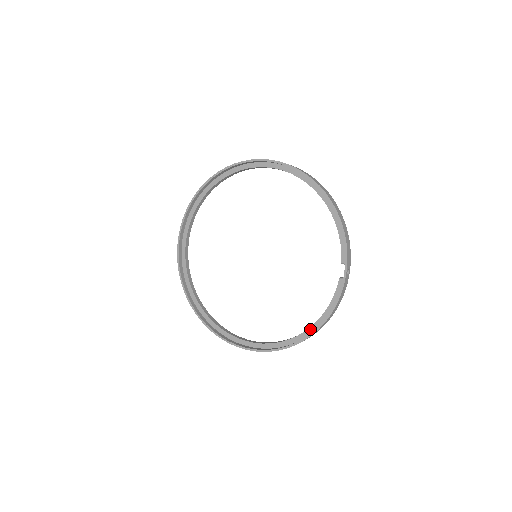
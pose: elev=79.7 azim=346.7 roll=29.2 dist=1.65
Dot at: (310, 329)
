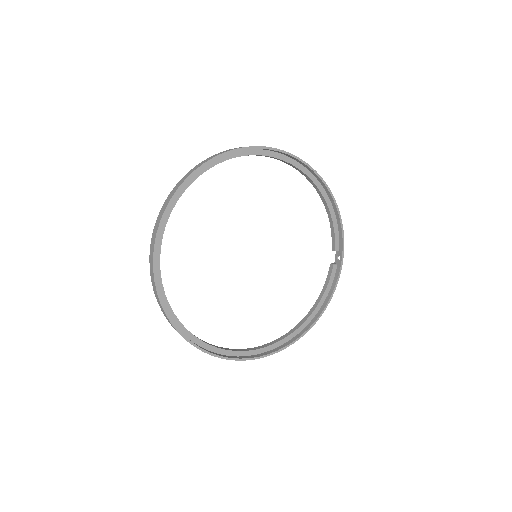
Dot at: (310, 317)
